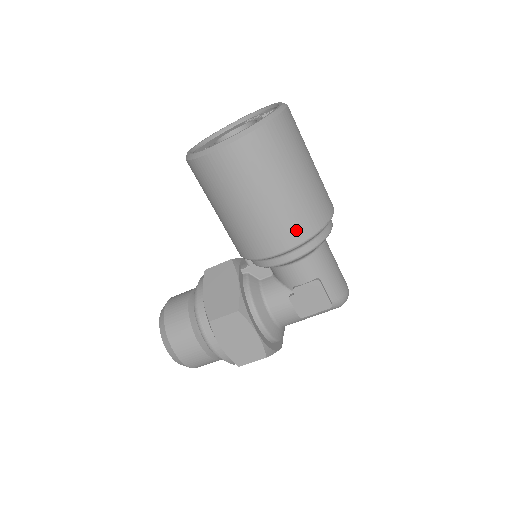
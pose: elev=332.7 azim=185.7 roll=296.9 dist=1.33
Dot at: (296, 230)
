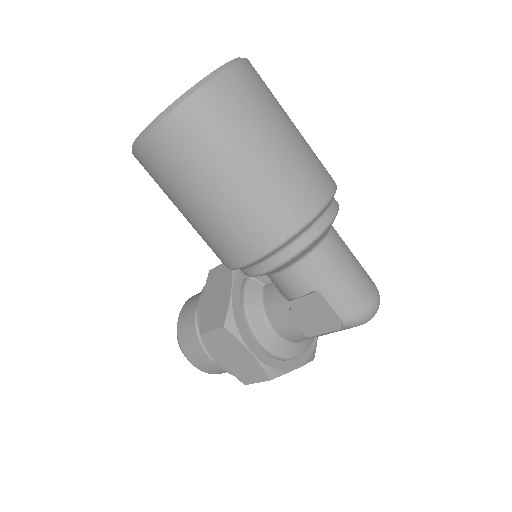
Dot at: (257, 235)
